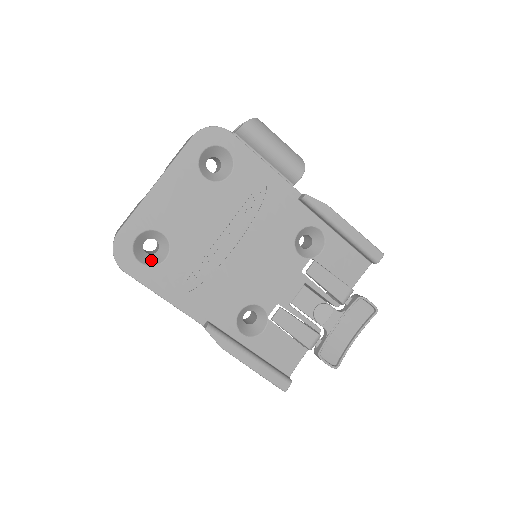
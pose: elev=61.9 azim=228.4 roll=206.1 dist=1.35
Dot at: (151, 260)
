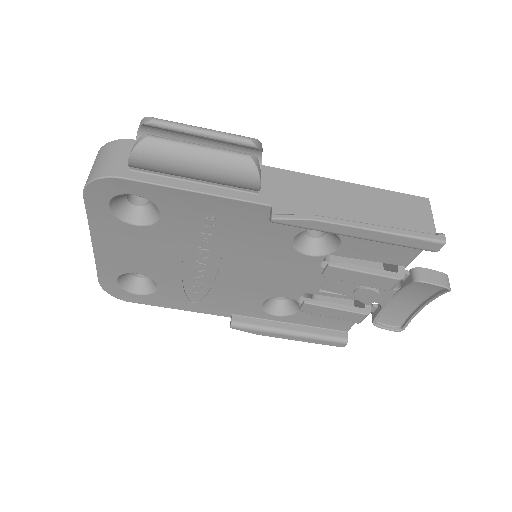
Dot at: (147, 286)
